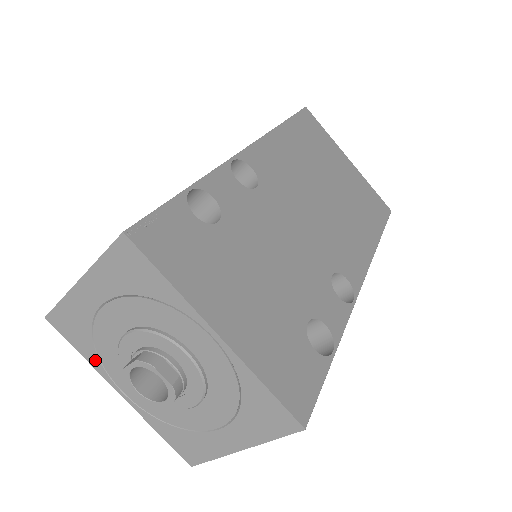
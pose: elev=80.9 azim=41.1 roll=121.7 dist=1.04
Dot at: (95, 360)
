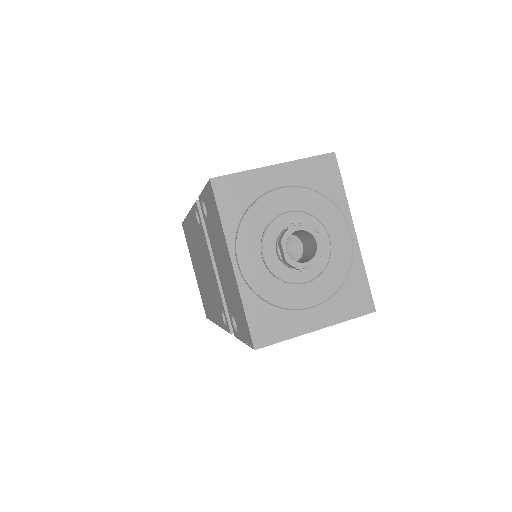
Dot at: (233, 227)
